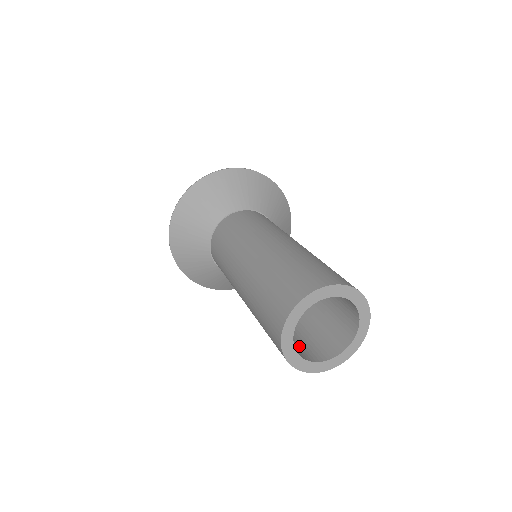
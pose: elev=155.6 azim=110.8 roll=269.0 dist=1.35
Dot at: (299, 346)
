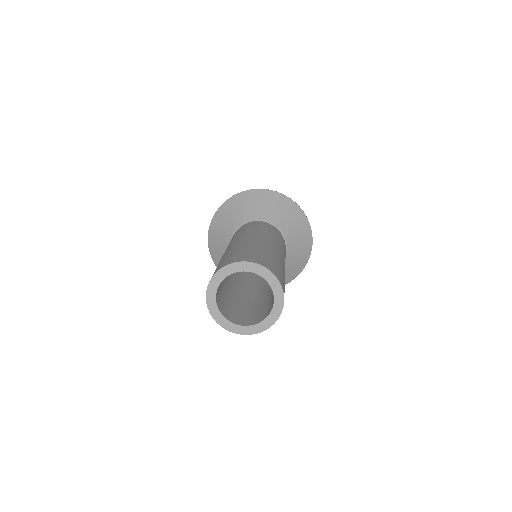
Dot at: (236, 314)
